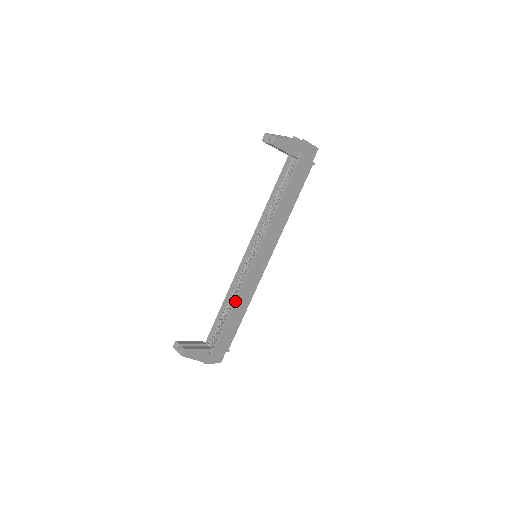
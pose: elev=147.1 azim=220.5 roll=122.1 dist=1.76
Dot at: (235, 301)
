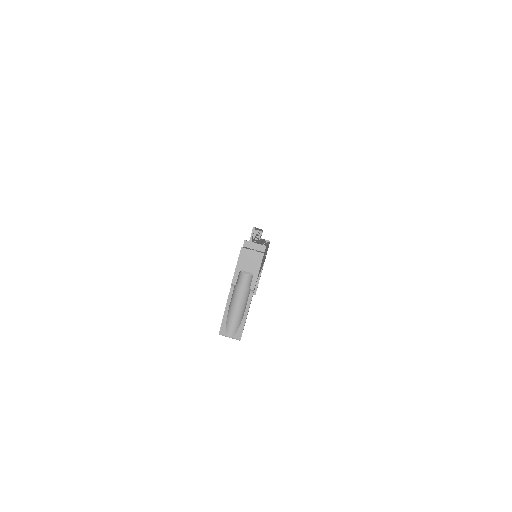
Dot at: occluded
